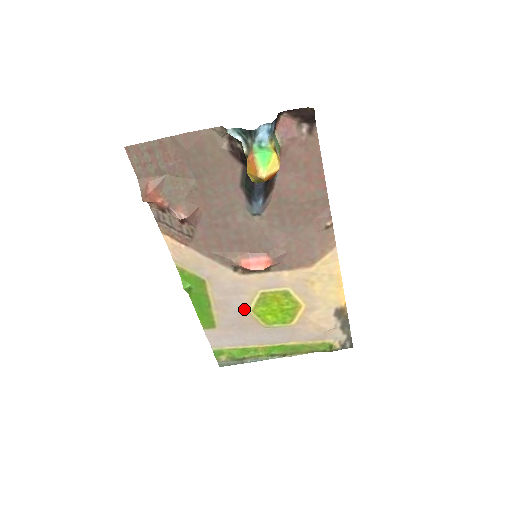
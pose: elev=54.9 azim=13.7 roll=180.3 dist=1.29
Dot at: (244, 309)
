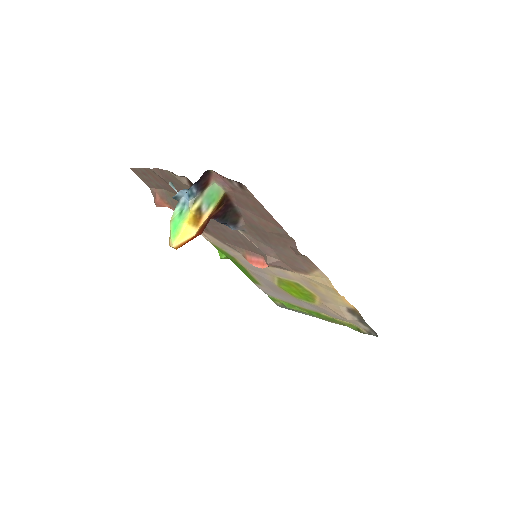
Dot at: (272, 282)
